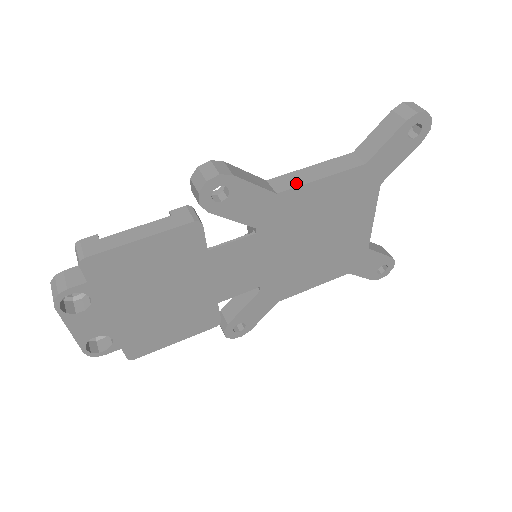
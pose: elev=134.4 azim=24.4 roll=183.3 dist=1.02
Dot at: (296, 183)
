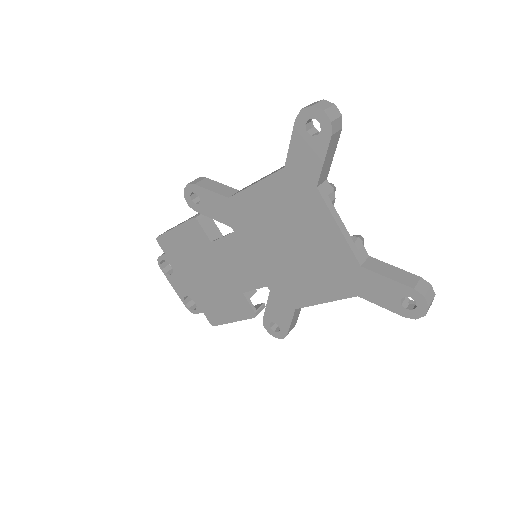
Dot at: (243, 189)
